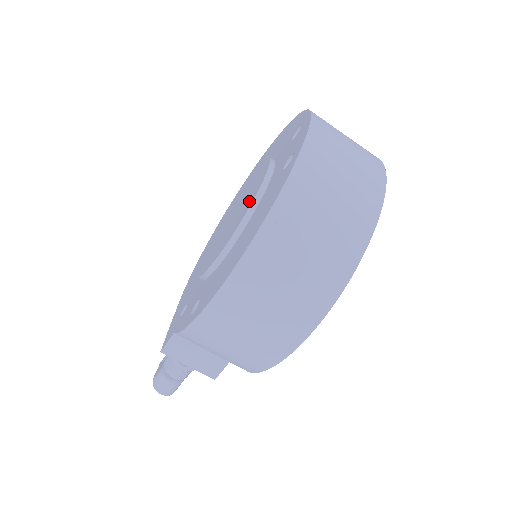
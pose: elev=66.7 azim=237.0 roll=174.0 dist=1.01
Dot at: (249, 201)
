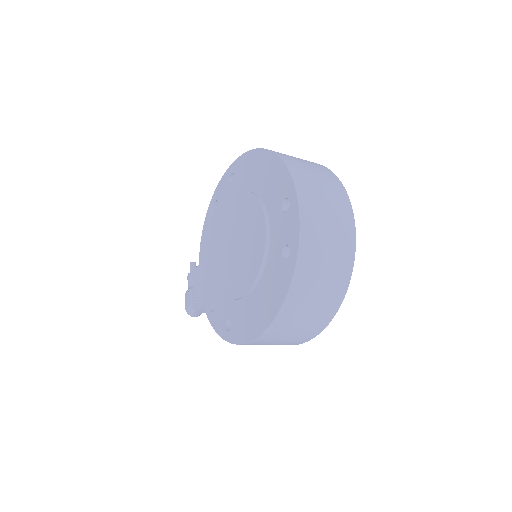
Dot at: (255, 260)
